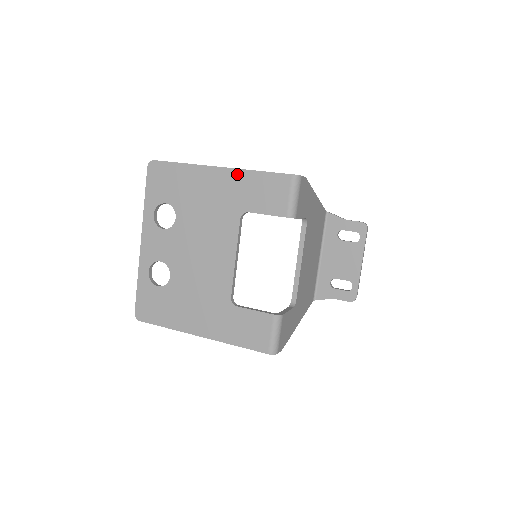
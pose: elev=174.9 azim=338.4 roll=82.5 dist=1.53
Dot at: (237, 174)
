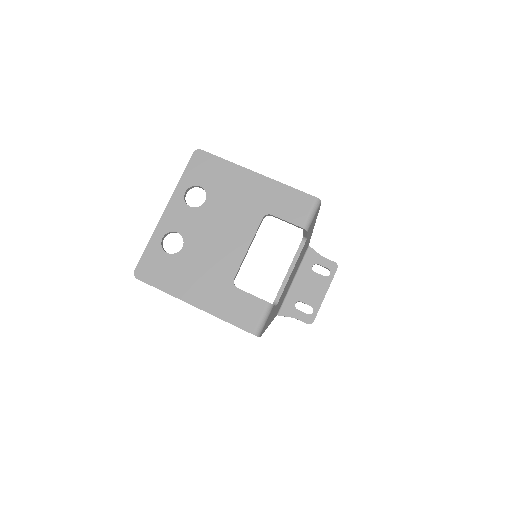
Dot at: (271, 183)
